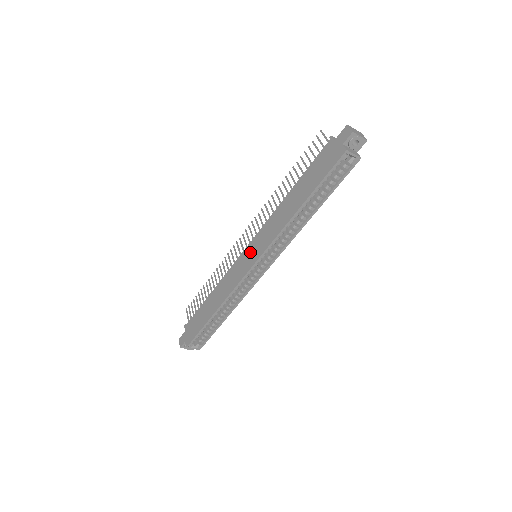
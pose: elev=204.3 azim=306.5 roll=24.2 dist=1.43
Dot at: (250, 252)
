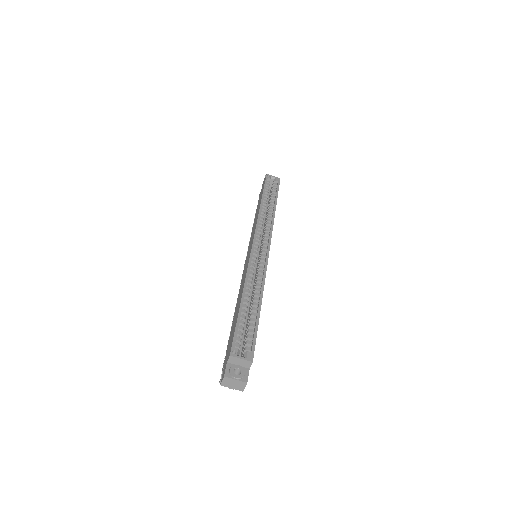
Dot at: (248, 253)
